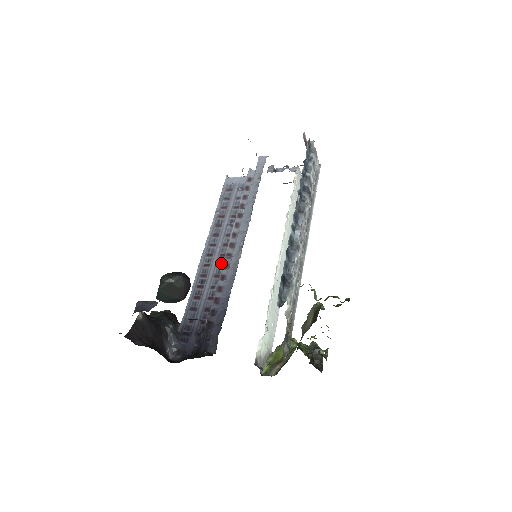
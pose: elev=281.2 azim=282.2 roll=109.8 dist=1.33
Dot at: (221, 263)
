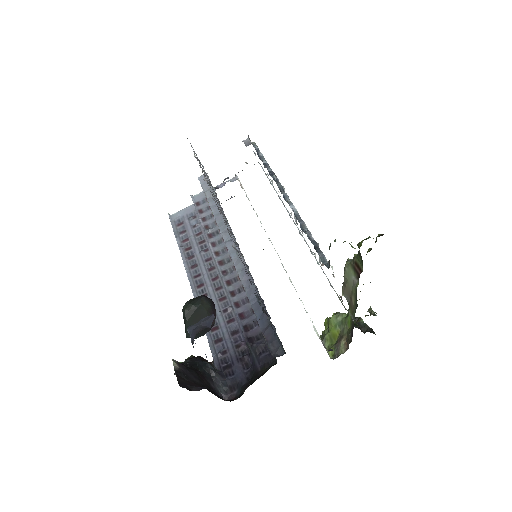
Dot at: (218, 286)
